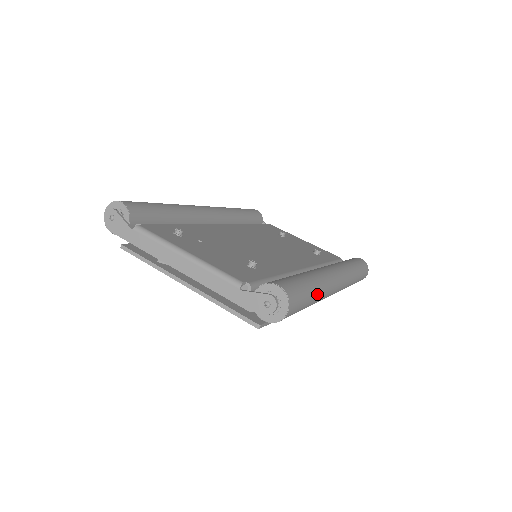
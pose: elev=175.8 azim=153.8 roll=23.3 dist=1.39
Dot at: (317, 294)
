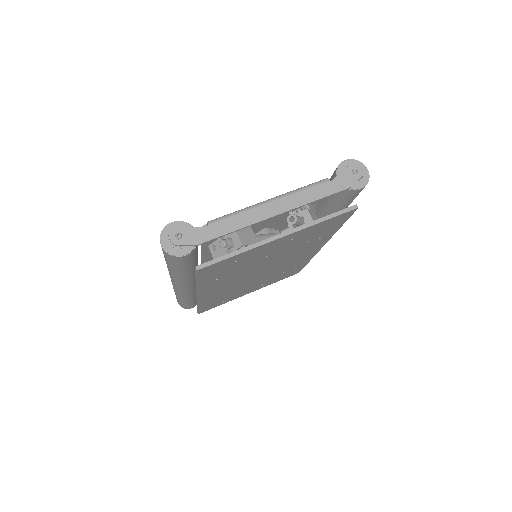
Dot at: occluded
